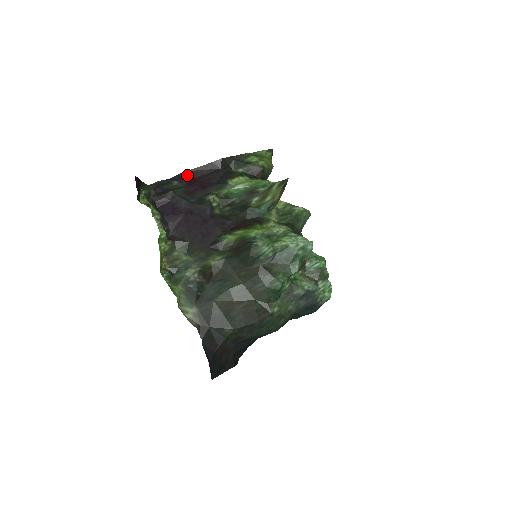
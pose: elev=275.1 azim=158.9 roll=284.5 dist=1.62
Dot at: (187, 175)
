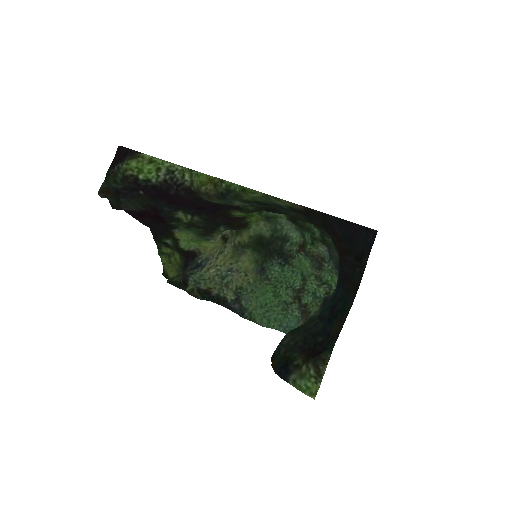
Dot at: (131, 213)
